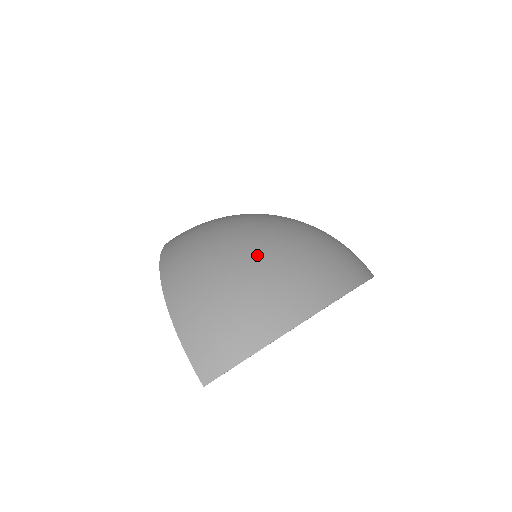
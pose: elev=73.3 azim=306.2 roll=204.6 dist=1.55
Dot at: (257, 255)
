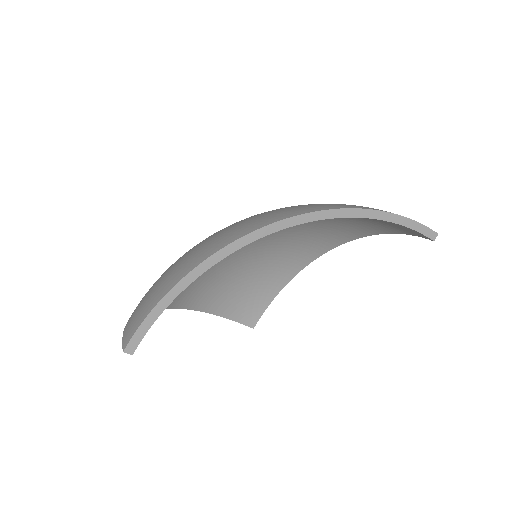
Dot at: occluded
